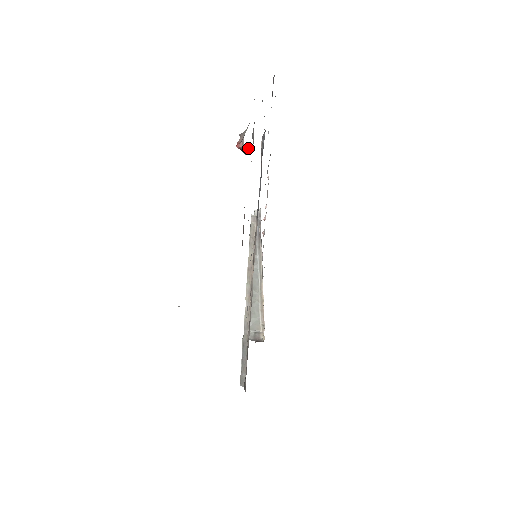
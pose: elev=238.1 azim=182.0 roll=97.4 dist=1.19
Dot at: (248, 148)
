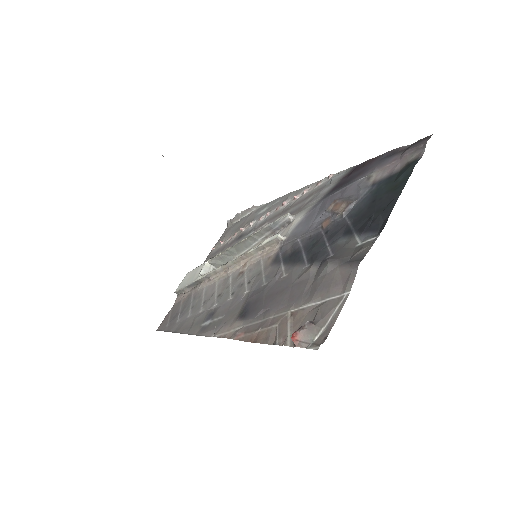
Dot at: occluded
